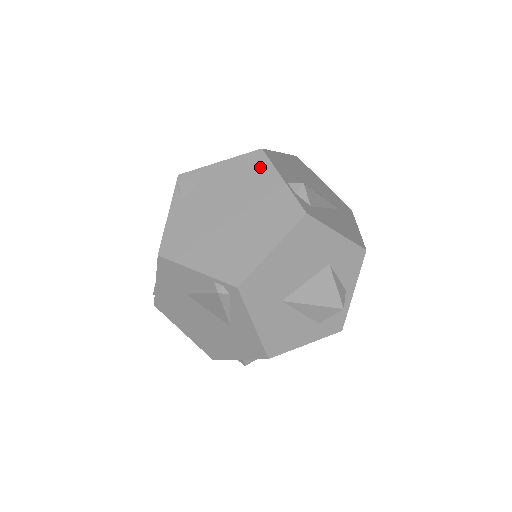
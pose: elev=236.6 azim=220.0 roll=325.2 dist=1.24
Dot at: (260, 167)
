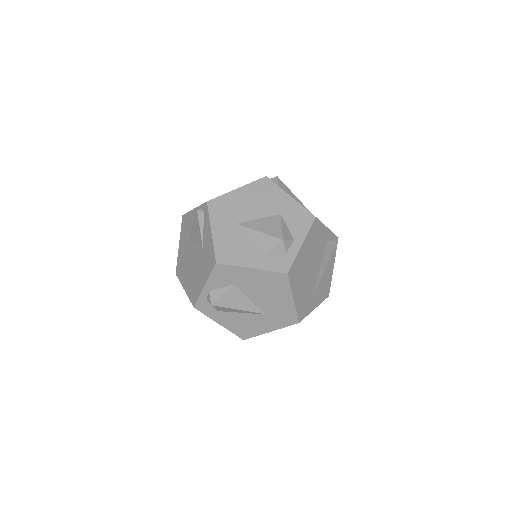
Dot at: occluded
